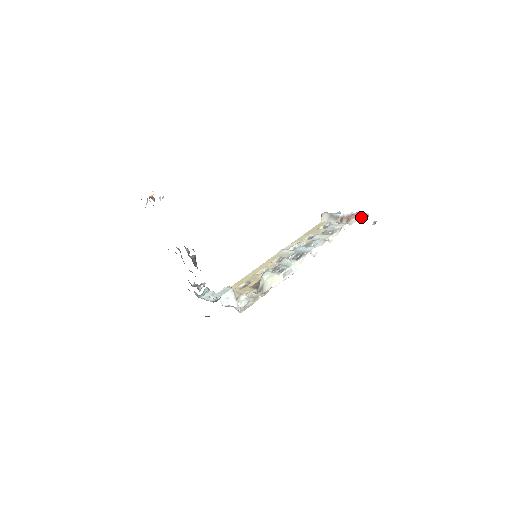
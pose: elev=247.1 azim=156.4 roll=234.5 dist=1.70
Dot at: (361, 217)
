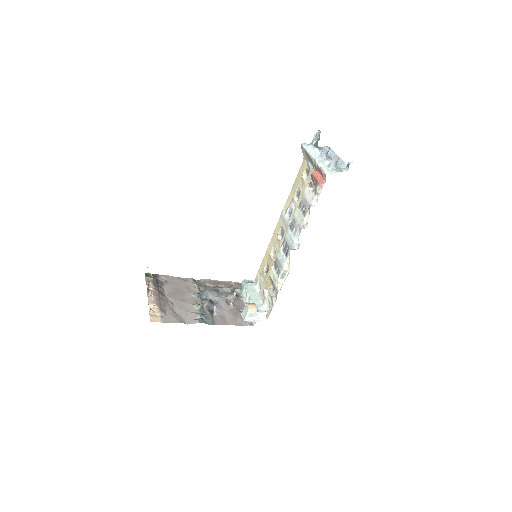
Dot at: (325, 180)
